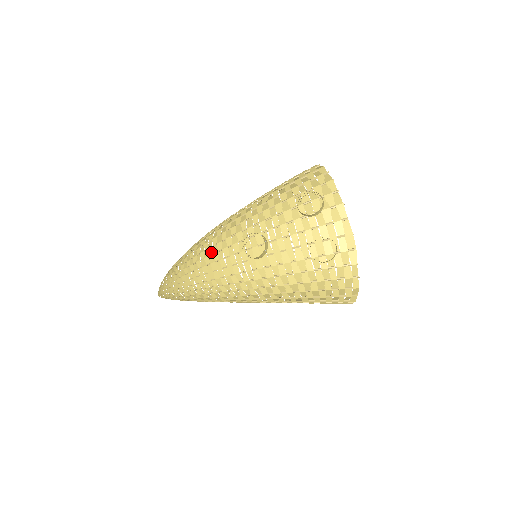
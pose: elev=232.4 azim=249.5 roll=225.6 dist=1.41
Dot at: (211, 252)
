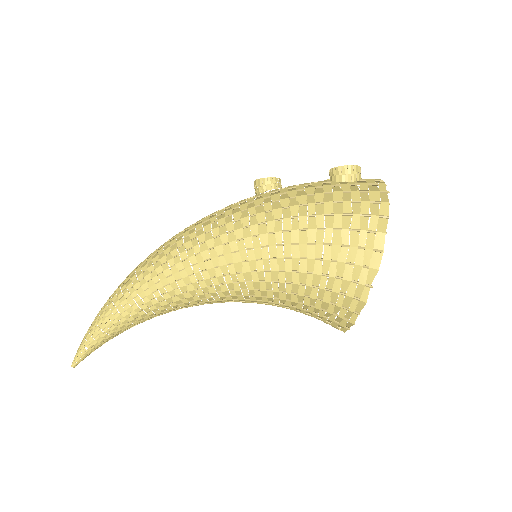
Dot at: occluded
